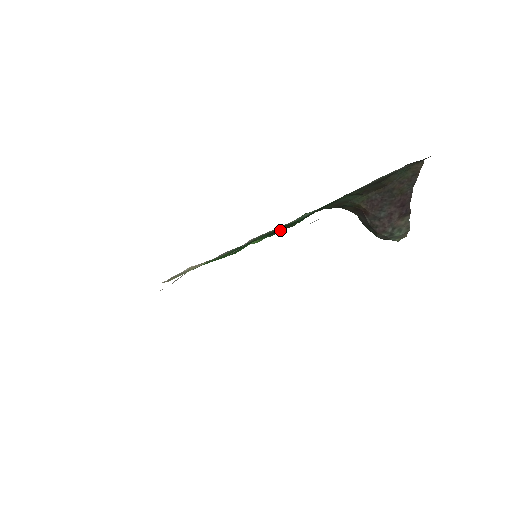
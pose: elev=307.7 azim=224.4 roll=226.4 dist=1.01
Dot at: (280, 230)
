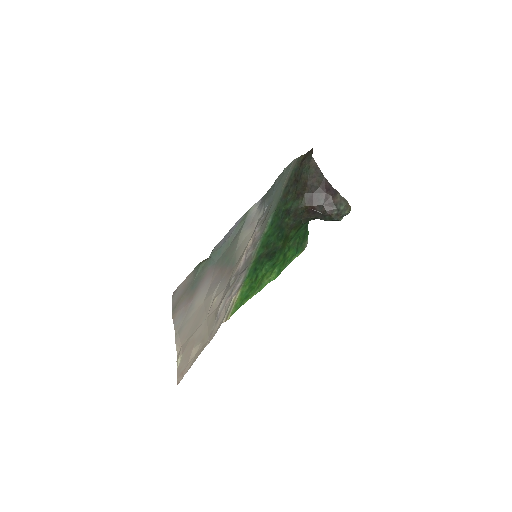
Dot at: (275, 252)
